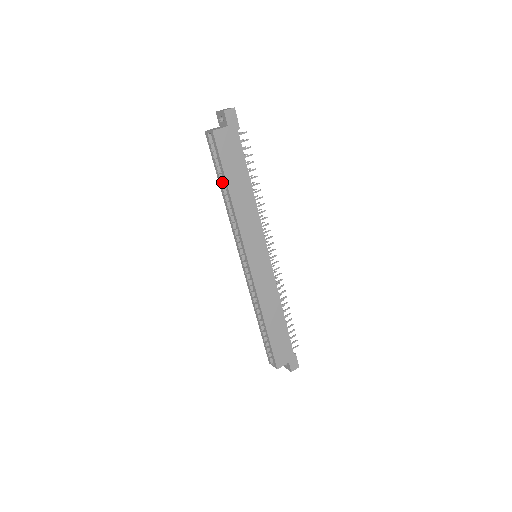
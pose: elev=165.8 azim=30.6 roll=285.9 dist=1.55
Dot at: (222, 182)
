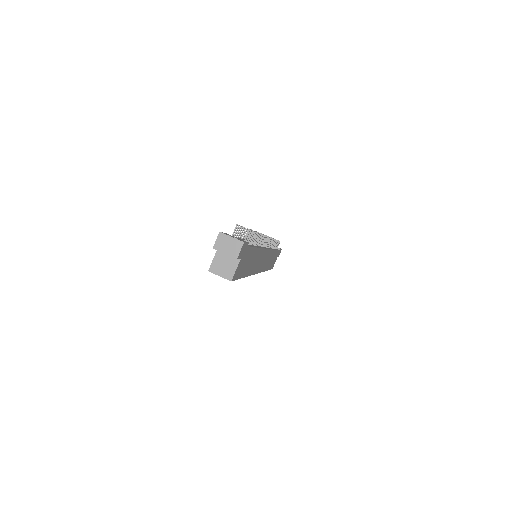
Dot at: occluded
